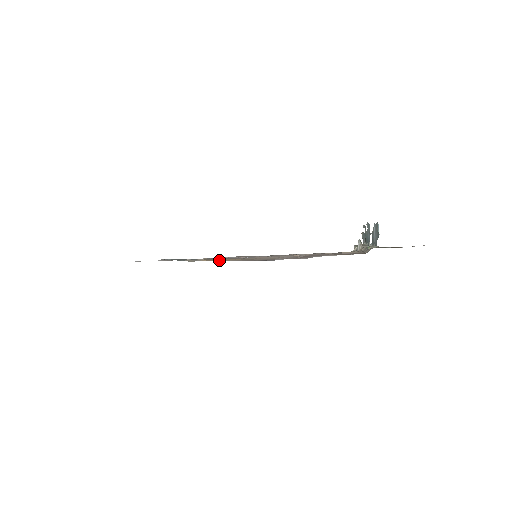
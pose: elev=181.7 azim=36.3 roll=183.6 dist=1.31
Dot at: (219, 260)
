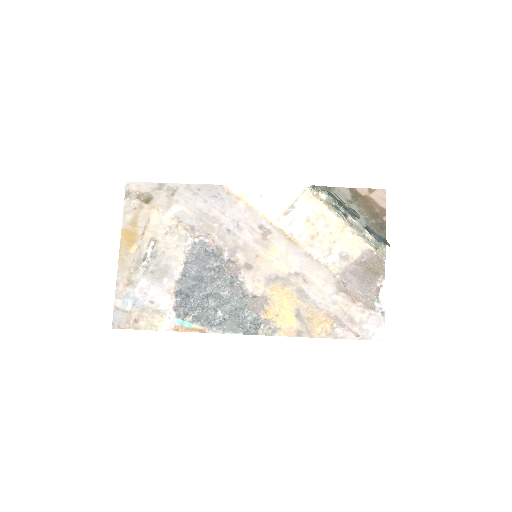
Dot at: (299, 326)
